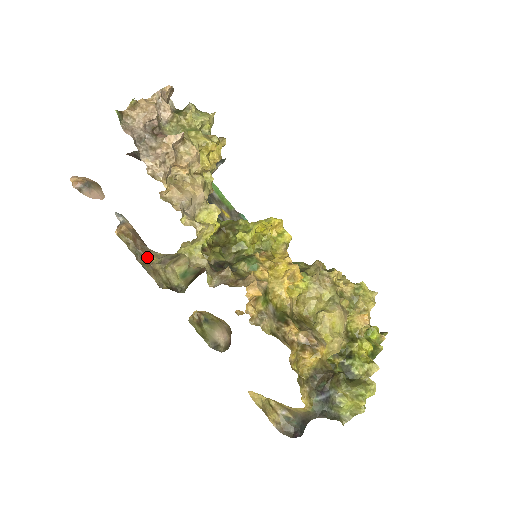
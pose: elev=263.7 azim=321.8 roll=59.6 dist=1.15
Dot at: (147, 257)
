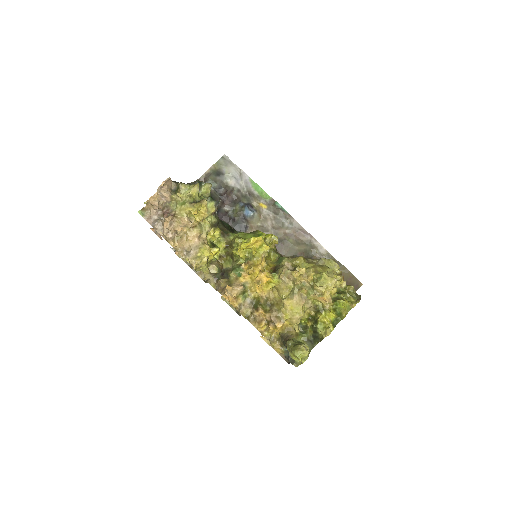
Dot at: occluded
